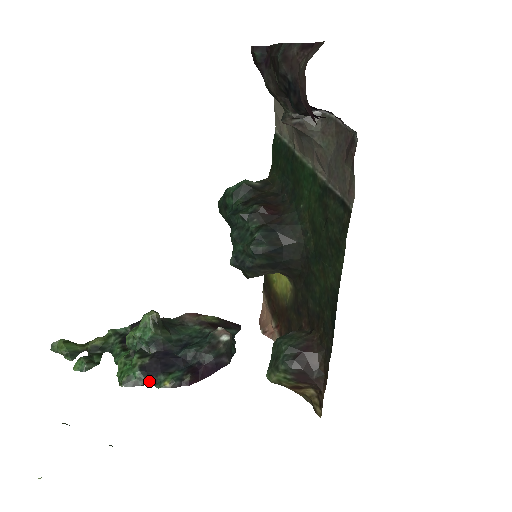
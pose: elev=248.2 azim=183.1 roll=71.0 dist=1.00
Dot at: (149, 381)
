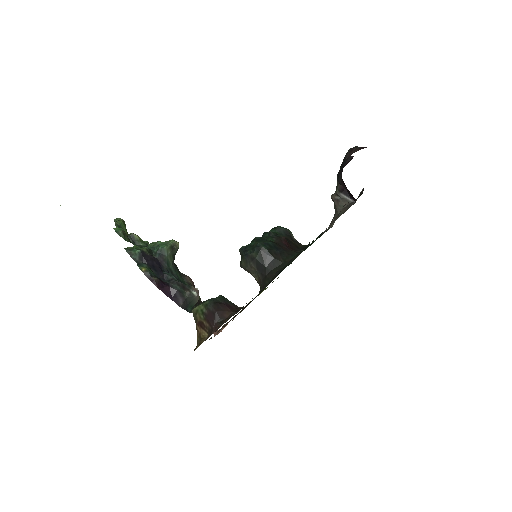
Dot at: (138, 260)
